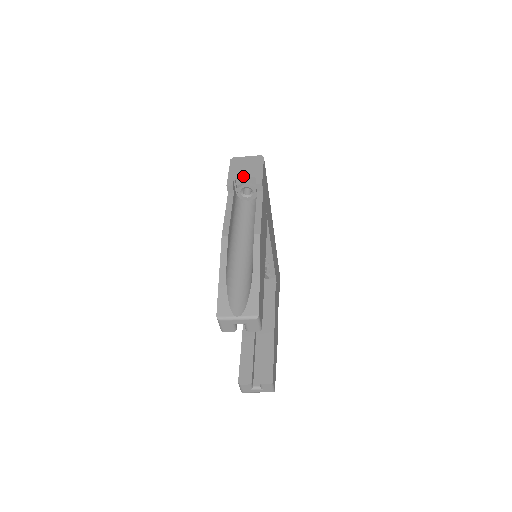
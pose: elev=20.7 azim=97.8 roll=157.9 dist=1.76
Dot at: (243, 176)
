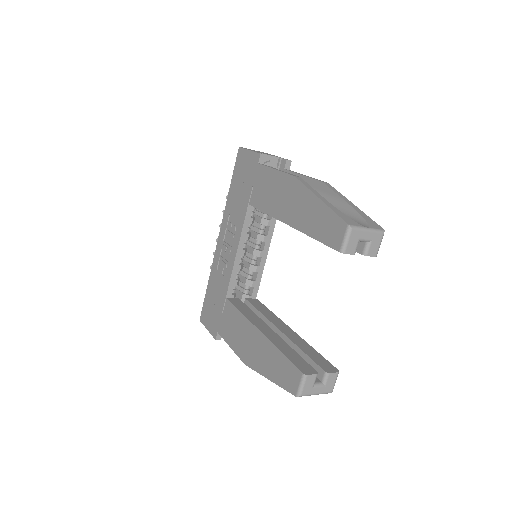
Dot at: occluded
